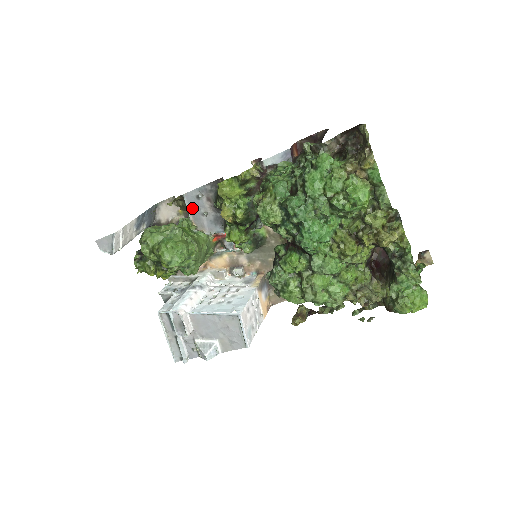
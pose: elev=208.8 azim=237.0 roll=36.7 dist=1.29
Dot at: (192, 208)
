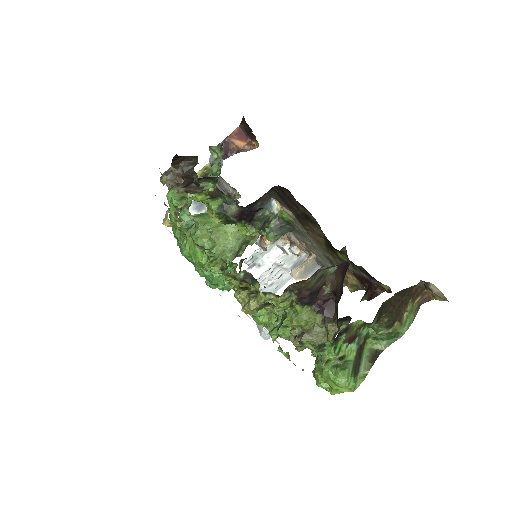
Dot at: occluded
